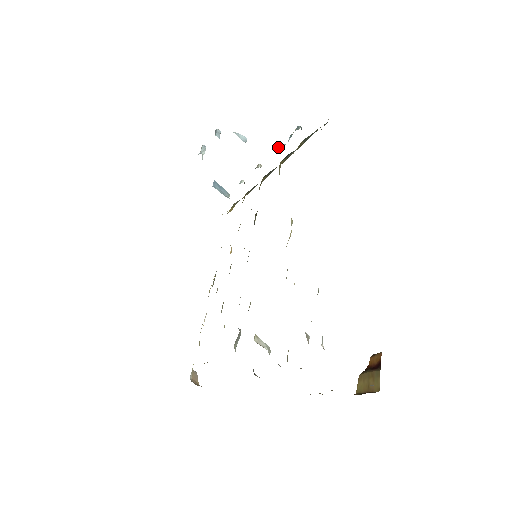
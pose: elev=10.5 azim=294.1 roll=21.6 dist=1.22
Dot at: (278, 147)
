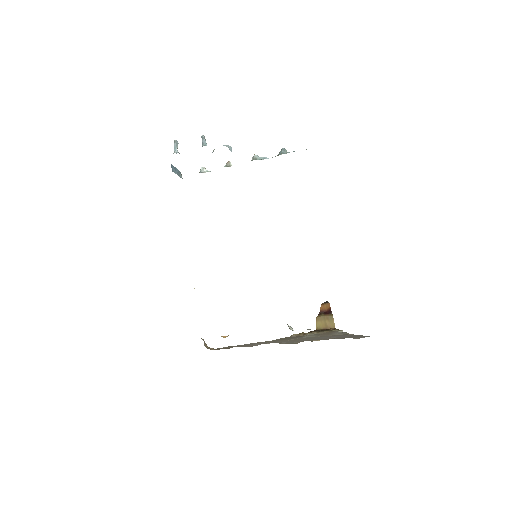
Dot at: (257, 157)
